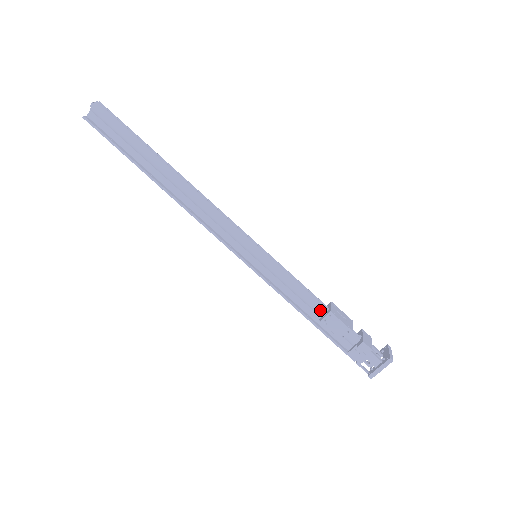
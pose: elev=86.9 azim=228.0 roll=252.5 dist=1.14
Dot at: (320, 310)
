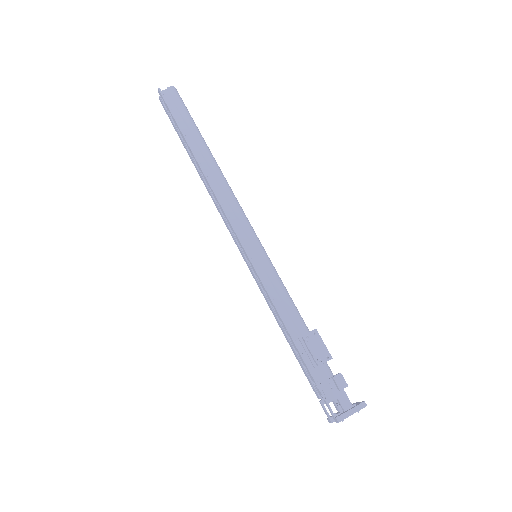
Dot at: (303, 328)
